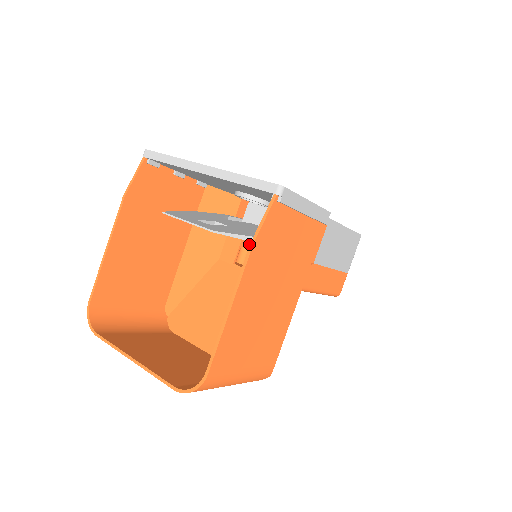
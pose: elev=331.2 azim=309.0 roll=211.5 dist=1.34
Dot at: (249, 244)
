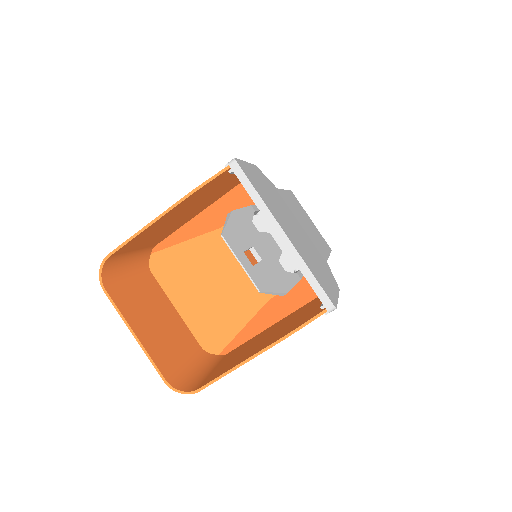
Dot at: occluded
